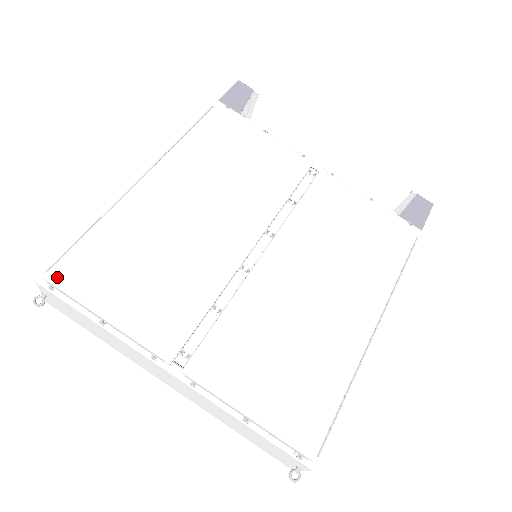
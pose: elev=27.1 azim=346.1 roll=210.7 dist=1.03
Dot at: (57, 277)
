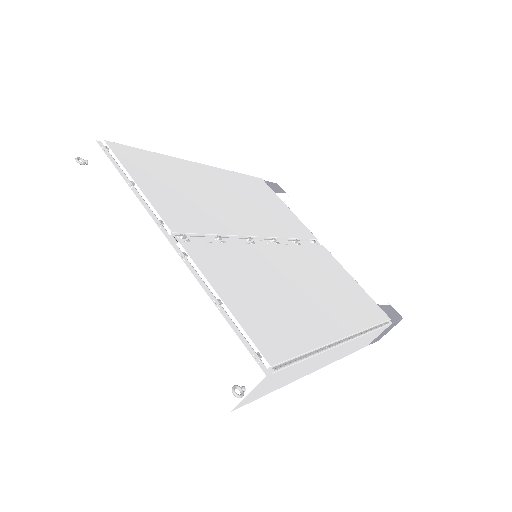
Dot at: (114, 147)
